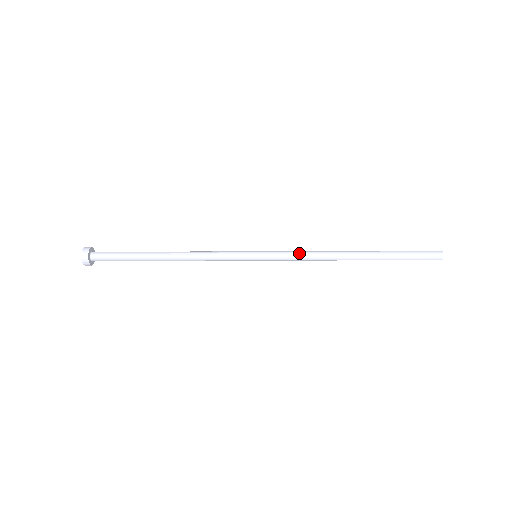
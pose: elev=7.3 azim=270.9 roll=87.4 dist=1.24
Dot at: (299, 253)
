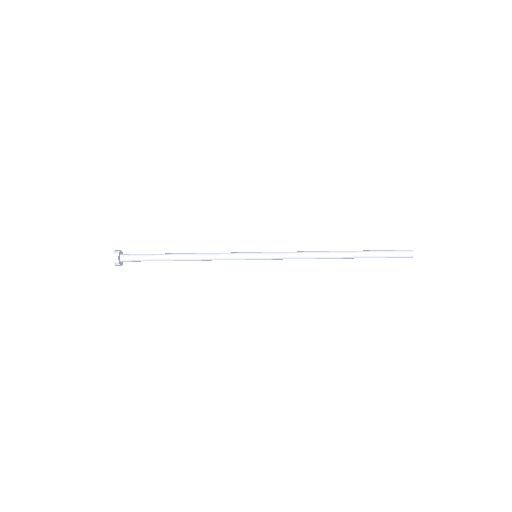
Dot at: (292, 254)
